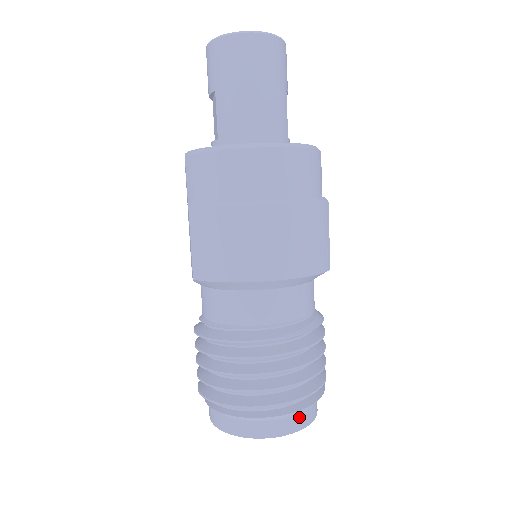
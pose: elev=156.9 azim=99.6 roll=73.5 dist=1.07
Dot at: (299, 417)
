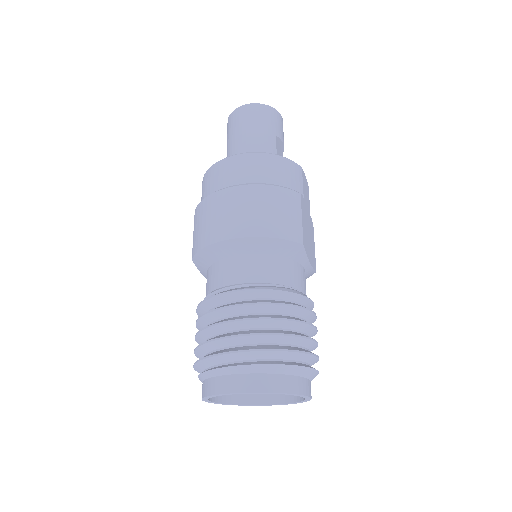
Dot at: (268, 377)
